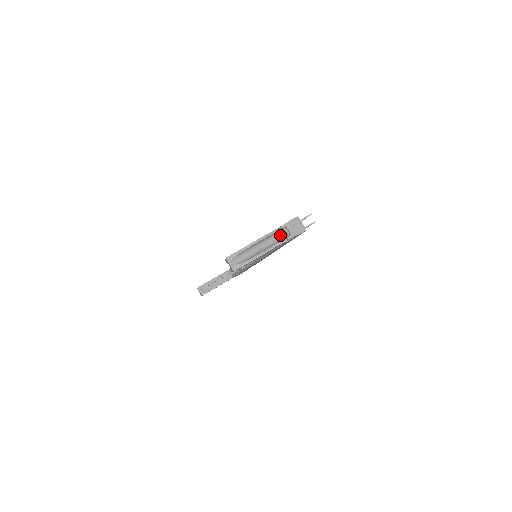
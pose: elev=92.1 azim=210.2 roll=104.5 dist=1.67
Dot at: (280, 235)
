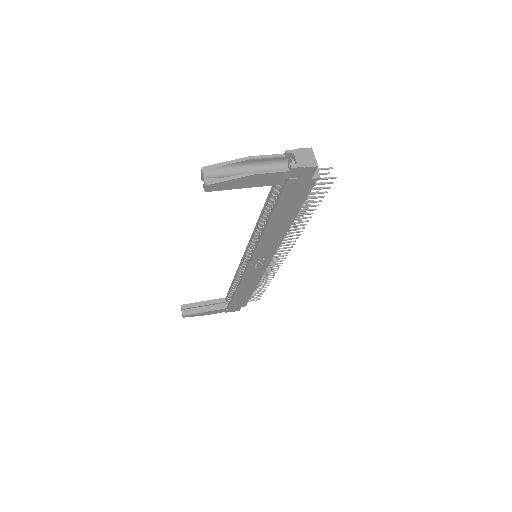
Dot at: (283, 168)
